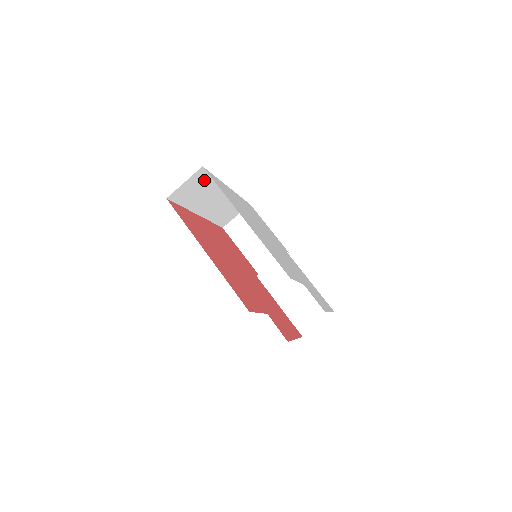
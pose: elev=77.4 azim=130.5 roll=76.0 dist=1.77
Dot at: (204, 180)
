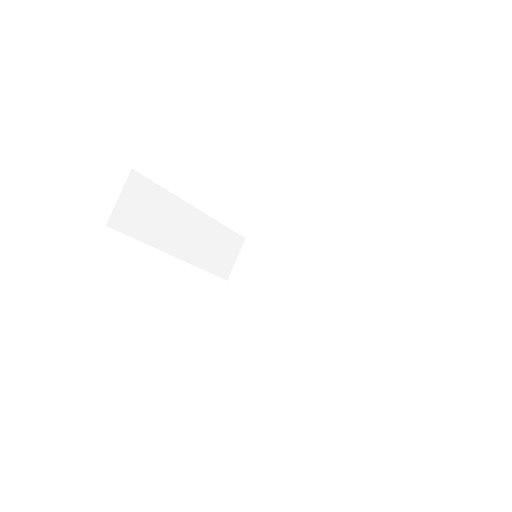
Dot at: (149, 194)
